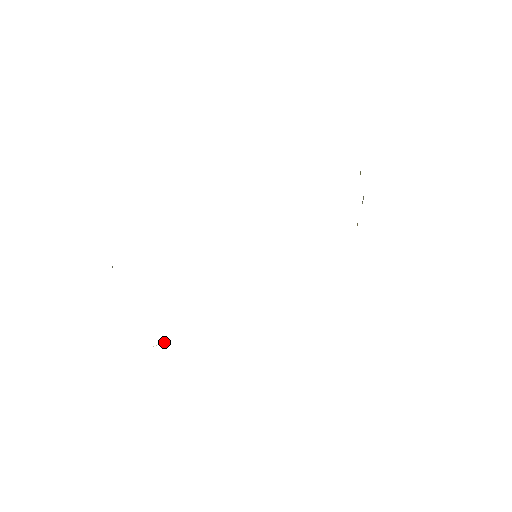
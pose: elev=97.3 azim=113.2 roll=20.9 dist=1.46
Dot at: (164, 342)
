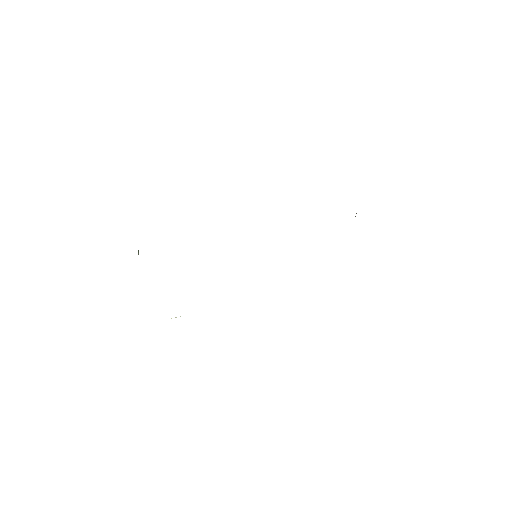
Dot at: occluded
